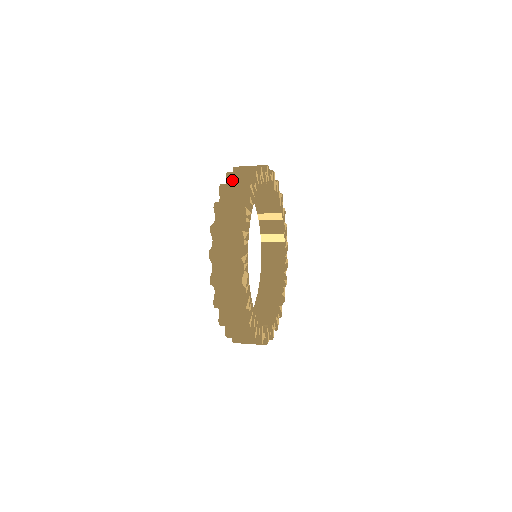
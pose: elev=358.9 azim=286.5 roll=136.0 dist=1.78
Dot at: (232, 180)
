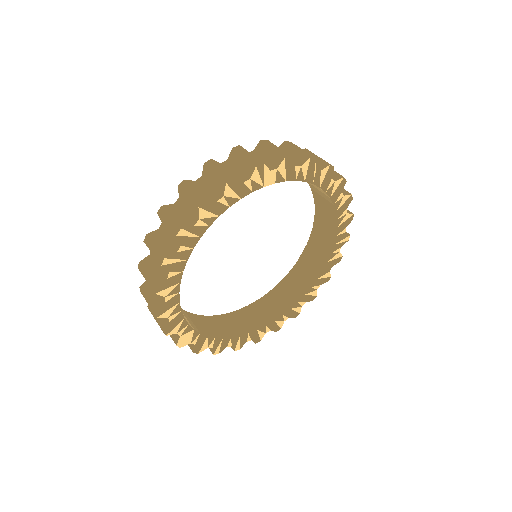
Dot at: (164, 224)
